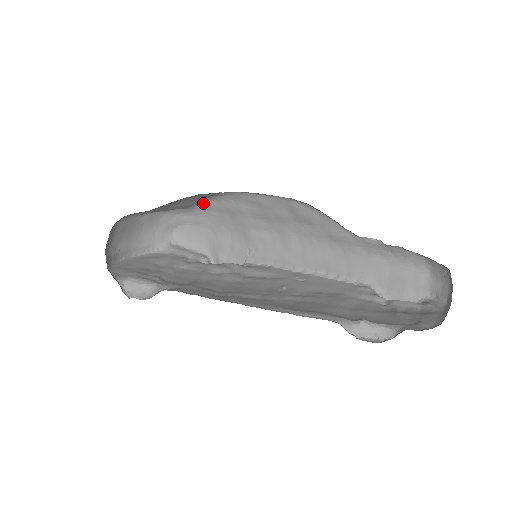
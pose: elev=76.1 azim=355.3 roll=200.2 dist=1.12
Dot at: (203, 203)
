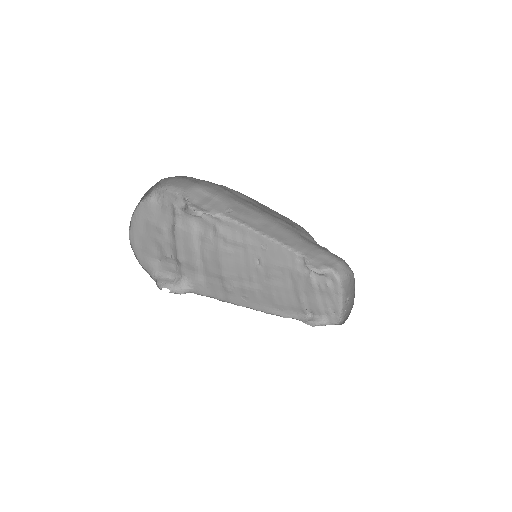
Dot at: occluded
